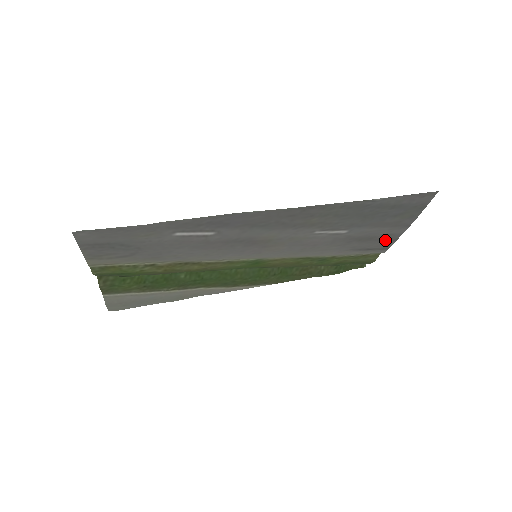
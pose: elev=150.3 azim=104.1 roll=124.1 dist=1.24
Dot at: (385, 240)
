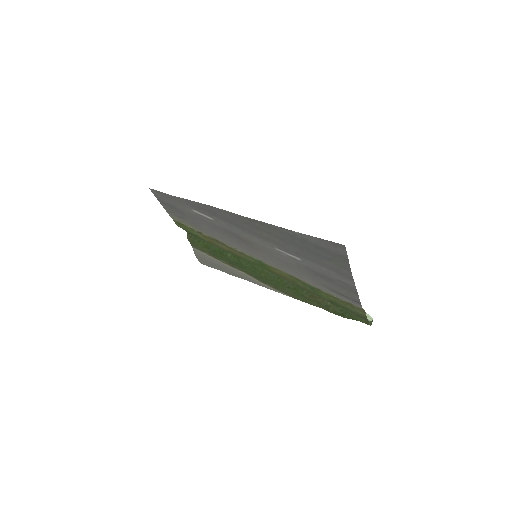
Dot at: (347, 289)
